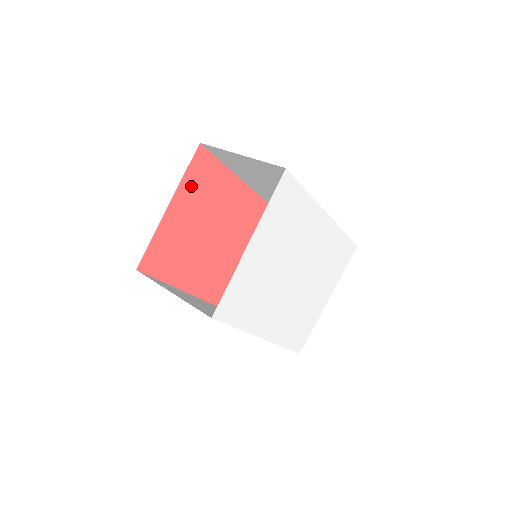
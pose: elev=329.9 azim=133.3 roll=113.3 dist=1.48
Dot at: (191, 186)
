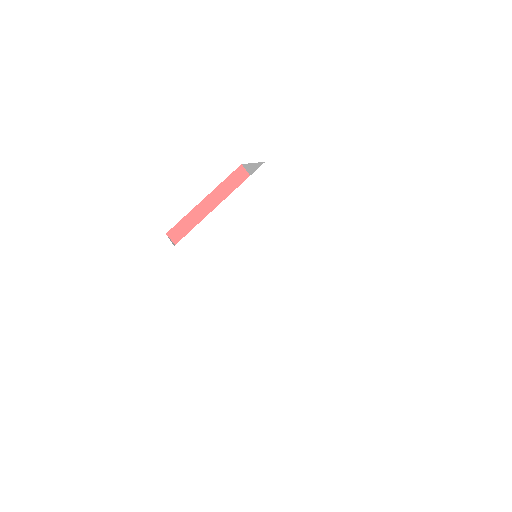
Dot at: (227, 193)
